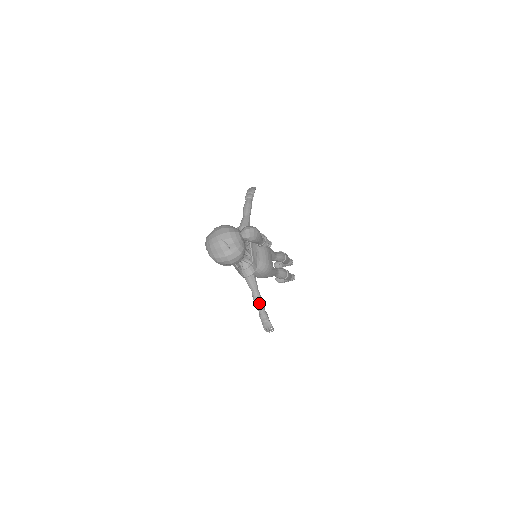
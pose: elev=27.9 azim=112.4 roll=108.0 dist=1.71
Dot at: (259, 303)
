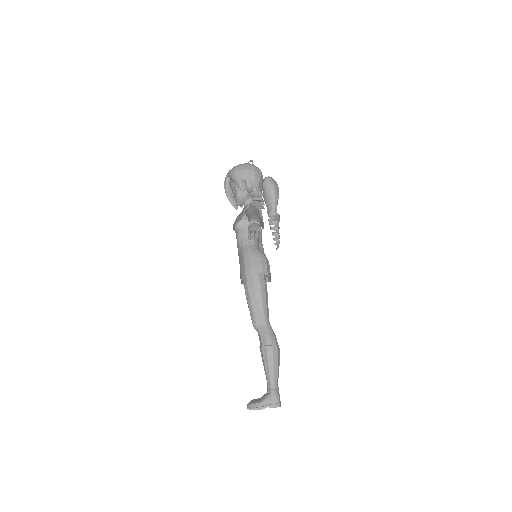
Dot at: (255, 214)
